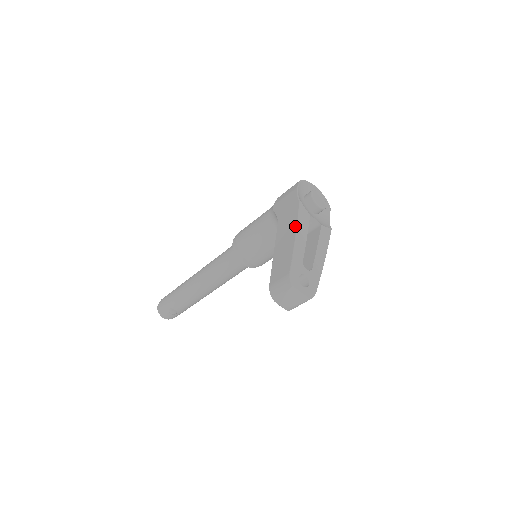
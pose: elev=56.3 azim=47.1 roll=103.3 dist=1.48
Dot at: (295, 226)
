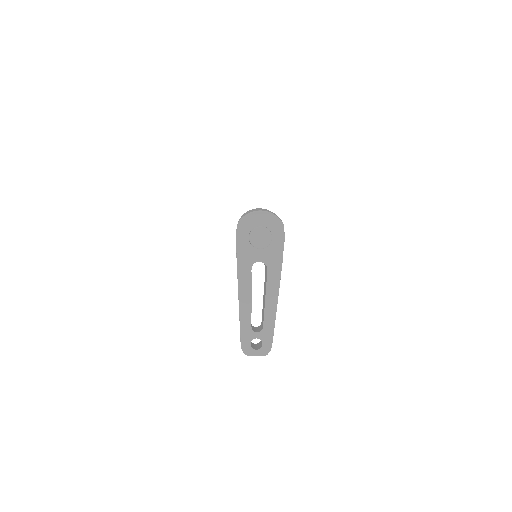
Dot at: (238, 294)
